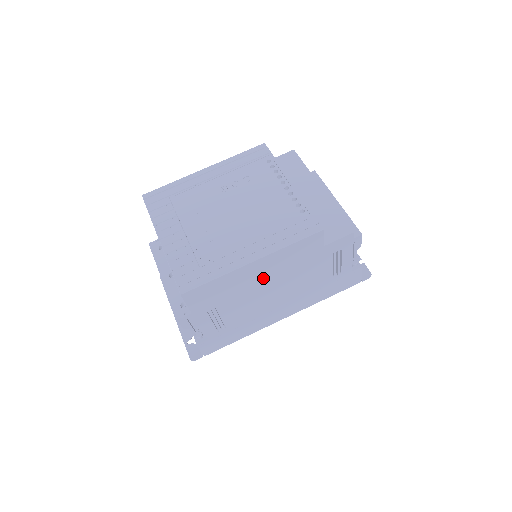
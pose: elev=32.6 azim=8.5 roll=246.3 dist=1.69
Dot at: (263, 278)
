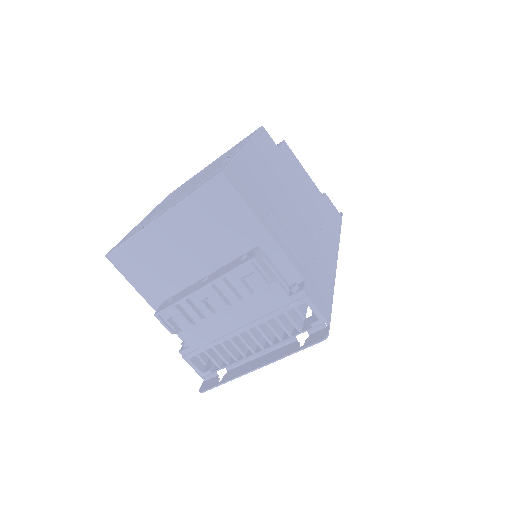
Dot at: (271, 177)
